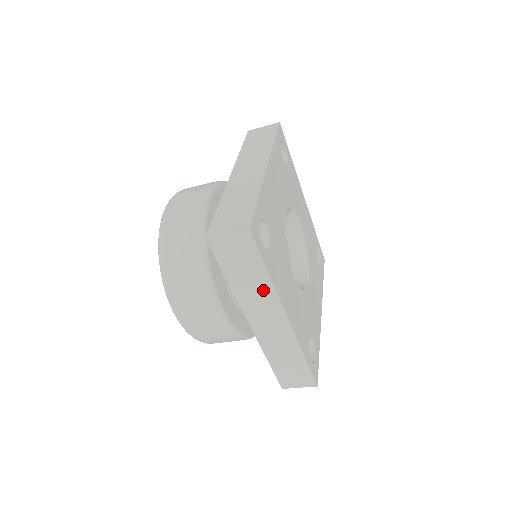
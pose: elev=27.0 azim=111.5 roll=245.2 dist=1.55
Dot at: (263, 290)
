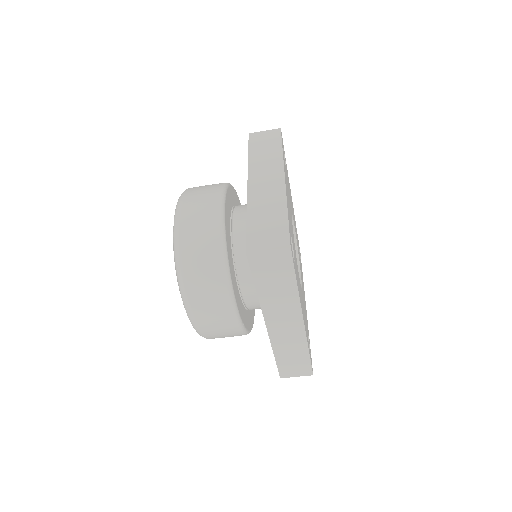
Dot at: (287, 297)
